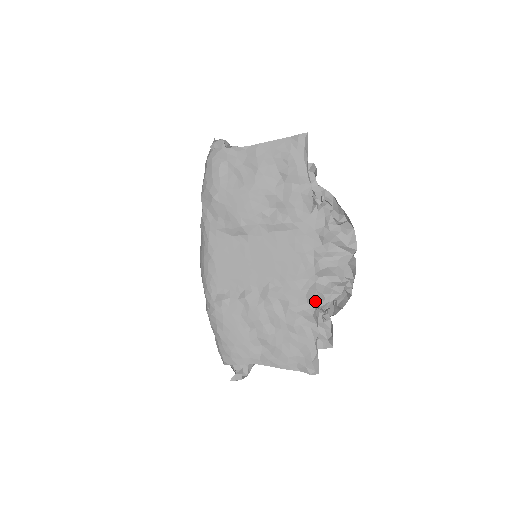
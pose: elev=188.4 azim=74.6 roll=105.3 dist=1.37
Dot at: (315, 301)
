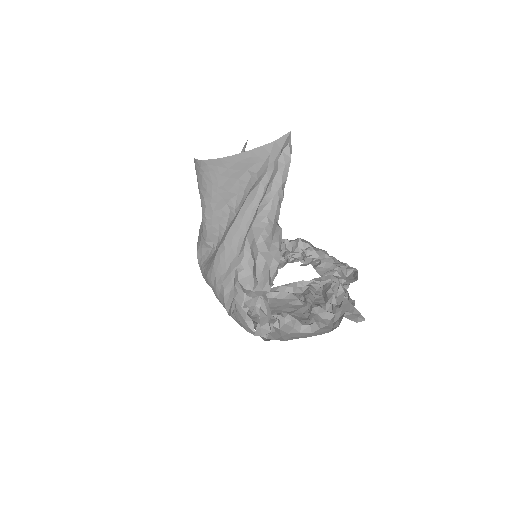
Dot at: occluded
